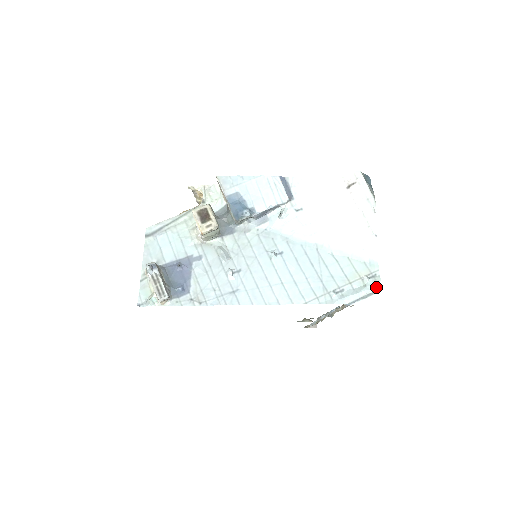
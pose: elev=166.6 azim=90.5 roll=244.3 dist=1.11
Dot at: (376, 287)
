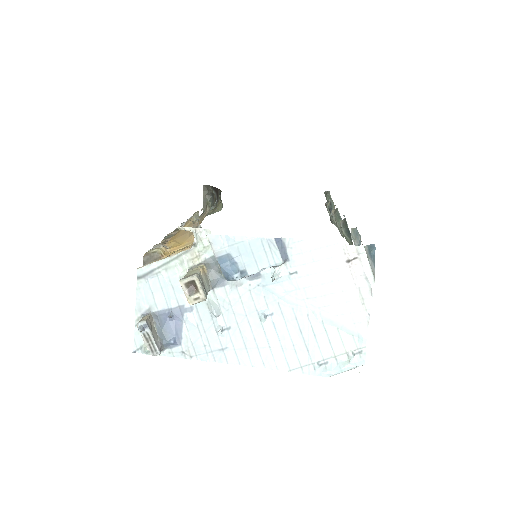
Dot at: (359, 365)
